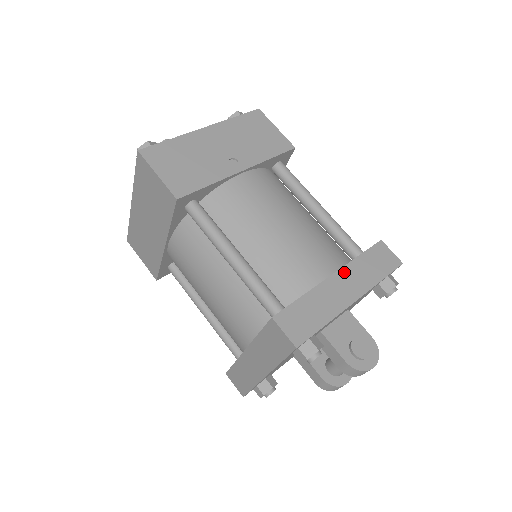
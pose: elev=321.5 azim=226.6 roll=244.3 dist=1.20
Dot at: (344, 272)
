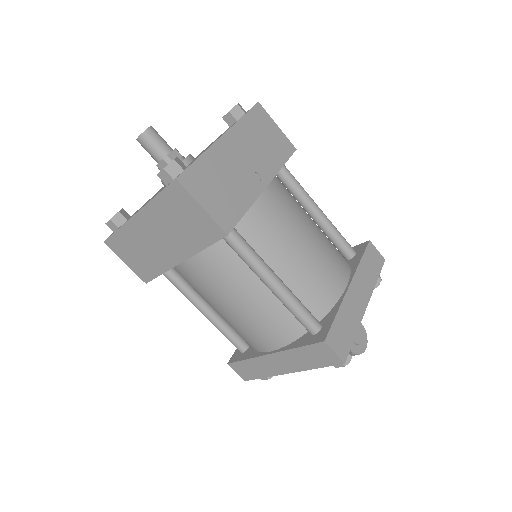
Dot at: (356, 280)
